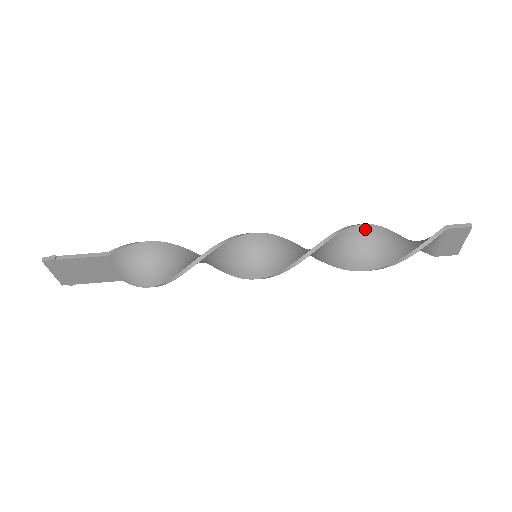
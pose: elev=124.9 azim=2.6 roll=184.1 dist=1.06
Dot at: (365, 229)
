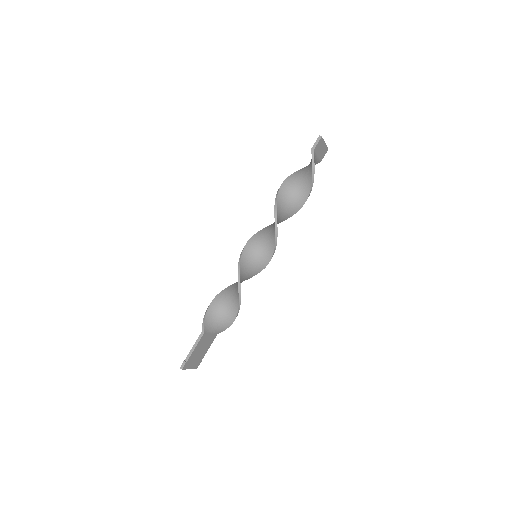
Dot at: (283, 189)
